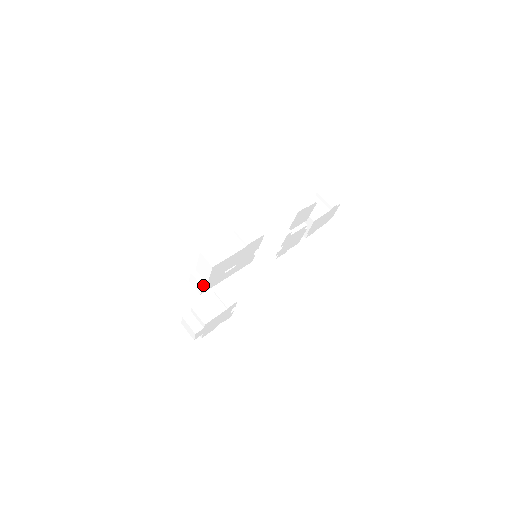
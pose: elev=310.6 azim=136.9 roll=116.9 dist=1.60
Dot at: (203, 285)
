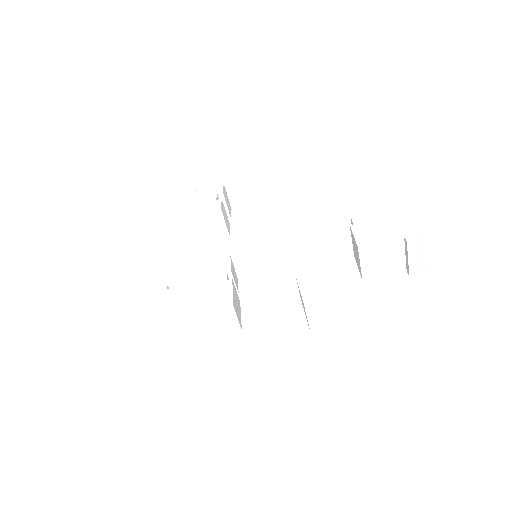
Dot at: occluded
